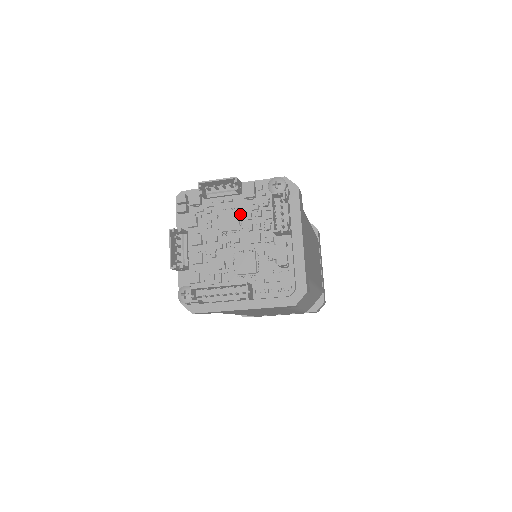
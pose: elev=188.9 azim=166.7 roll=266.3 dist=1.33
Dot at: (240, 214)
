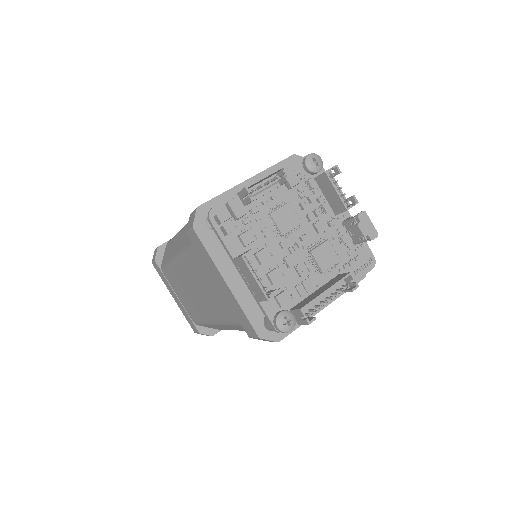
Dot at: (290, 208)
